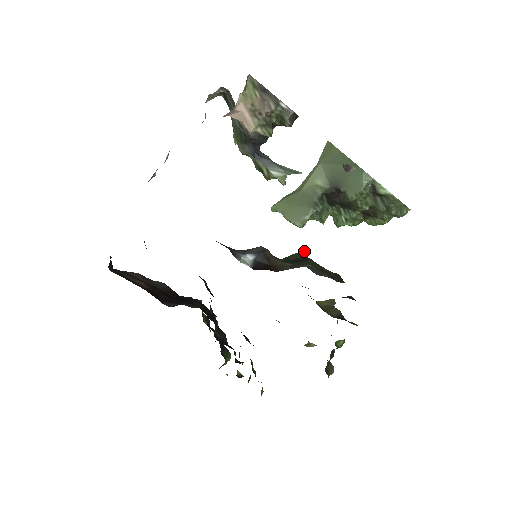
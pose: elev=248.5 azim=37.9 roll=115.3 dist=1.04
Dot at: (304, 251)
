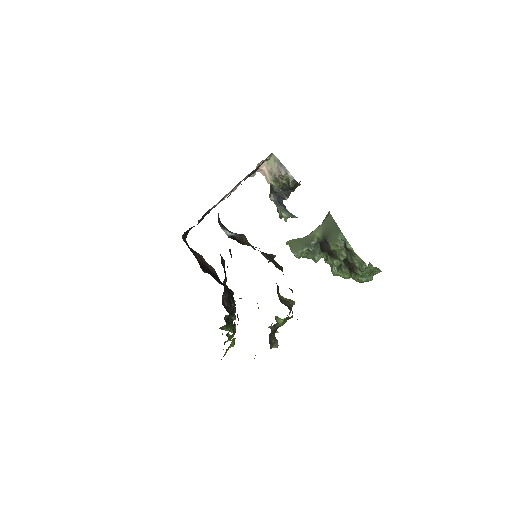
Dot at: occluded
